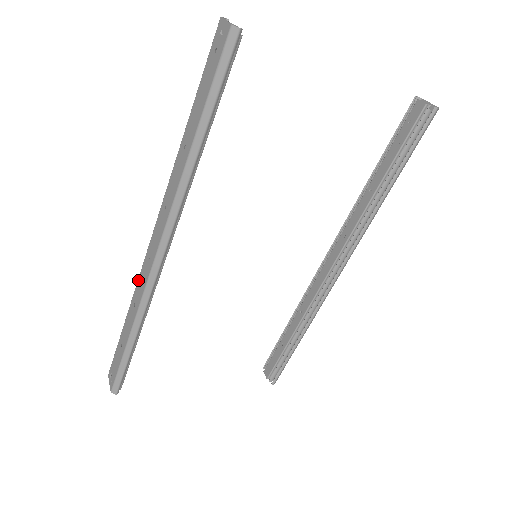
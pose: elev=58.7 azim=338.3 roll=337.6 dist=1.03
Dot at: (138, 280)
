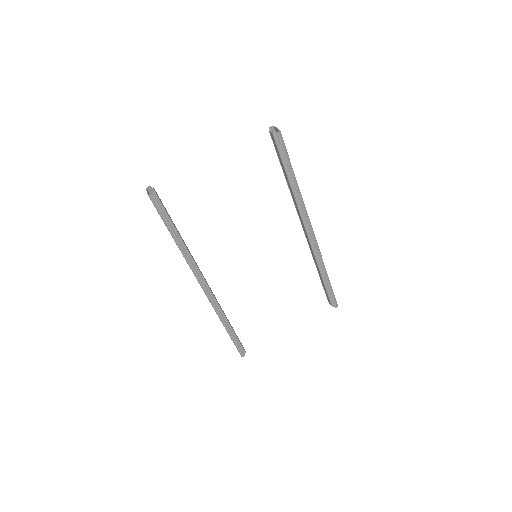
Dot at: occluded
